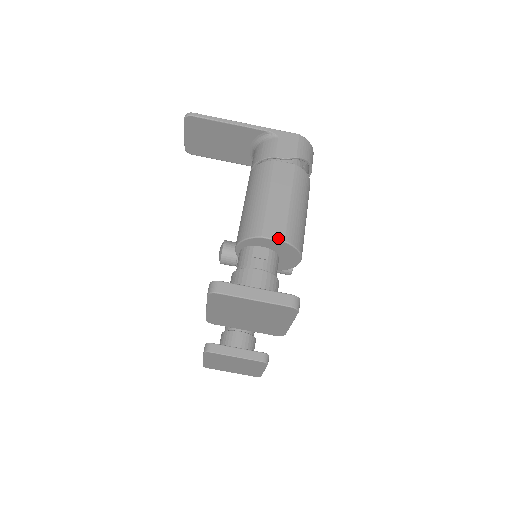
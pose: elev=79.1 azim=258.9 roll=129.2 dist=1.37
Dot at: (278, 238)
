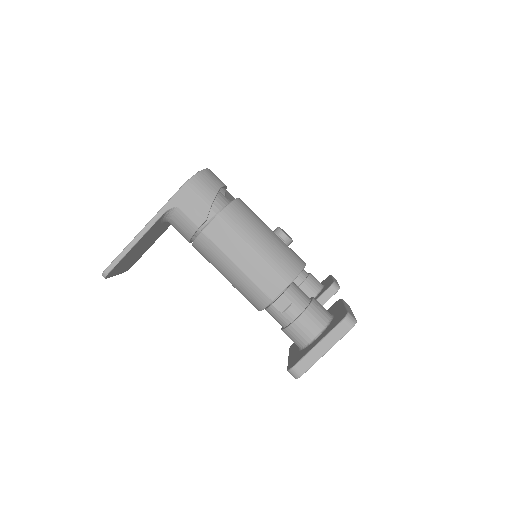
Dot at: (283, 288)
